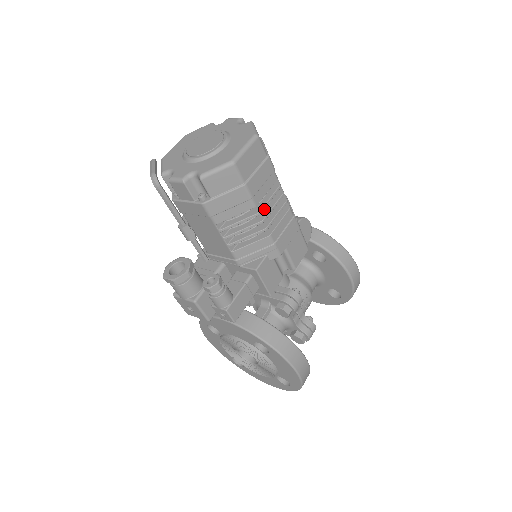
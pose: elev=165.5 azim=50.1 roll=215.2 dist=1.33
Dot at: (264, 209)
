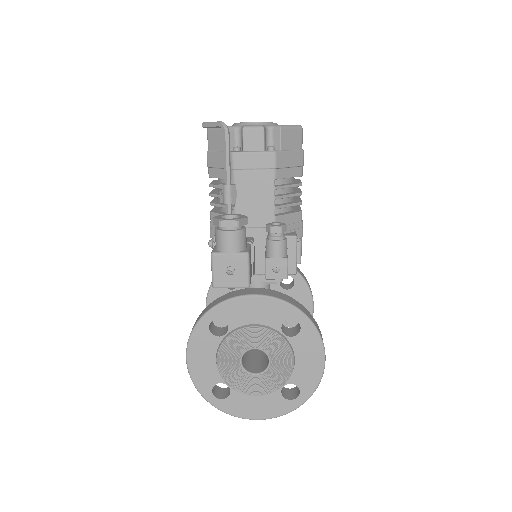
Dot at: (294, 190)
